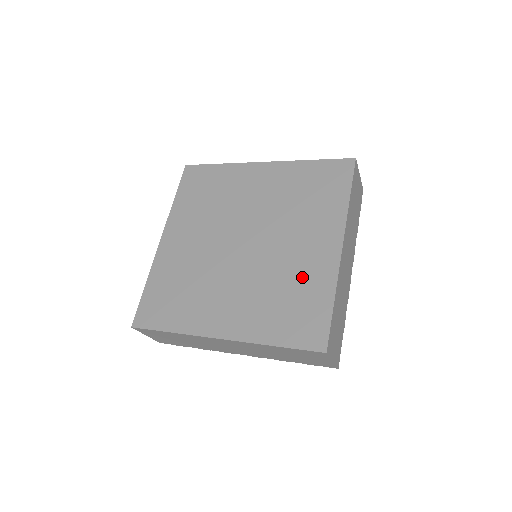
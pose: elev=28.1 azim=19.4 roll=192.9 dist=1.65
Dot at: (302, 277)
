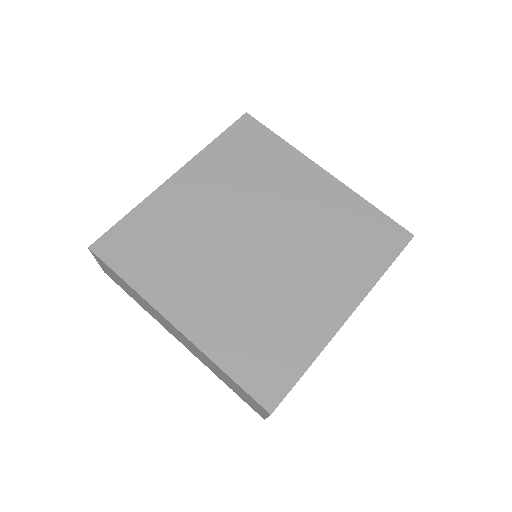
Dot at: (293, 320)
